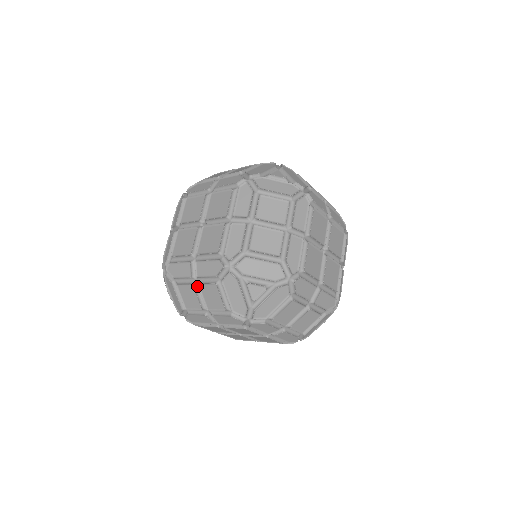
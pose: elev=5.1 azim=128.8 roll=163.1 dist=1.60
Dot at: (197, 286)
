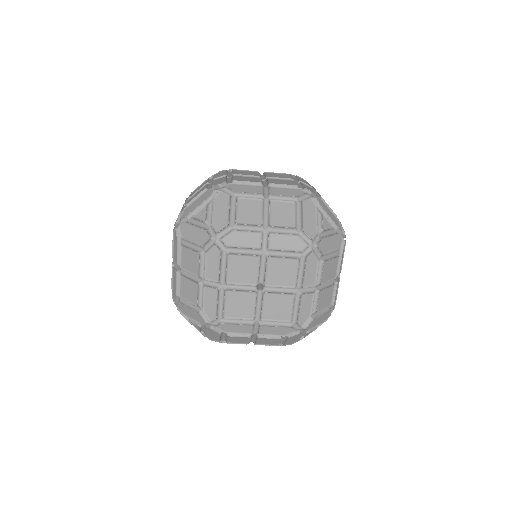
Dot at: (264, 204)
